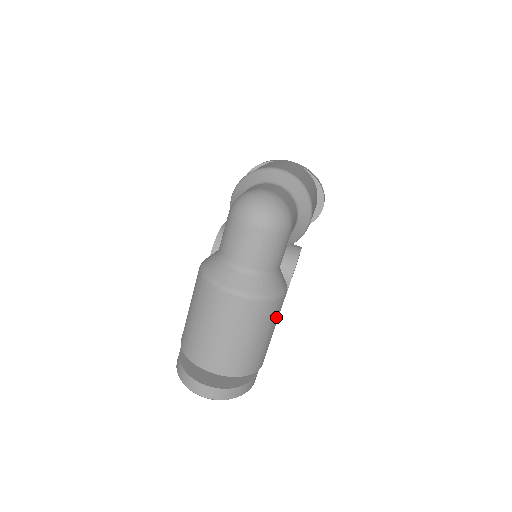
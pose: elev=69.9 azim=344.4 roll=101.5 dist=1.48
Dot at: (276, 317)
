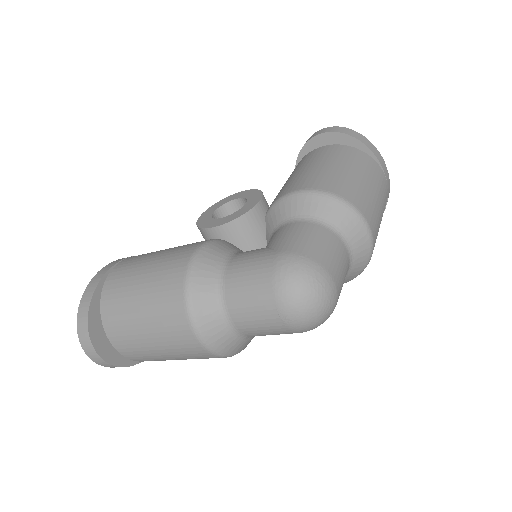
Dot at: occluded
